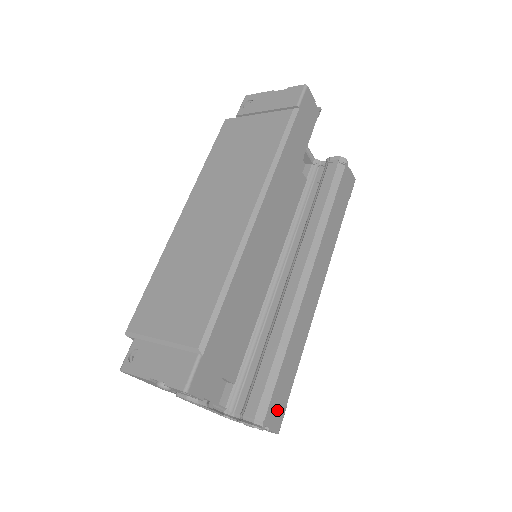
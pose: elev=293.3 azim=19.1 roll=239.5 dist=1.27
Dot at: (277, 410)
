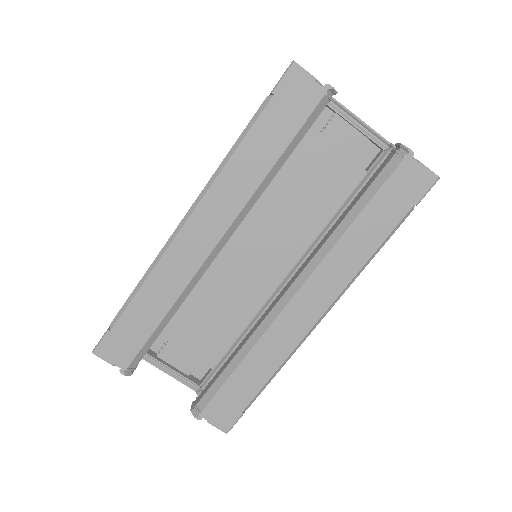
Dot at: (224, 411)
